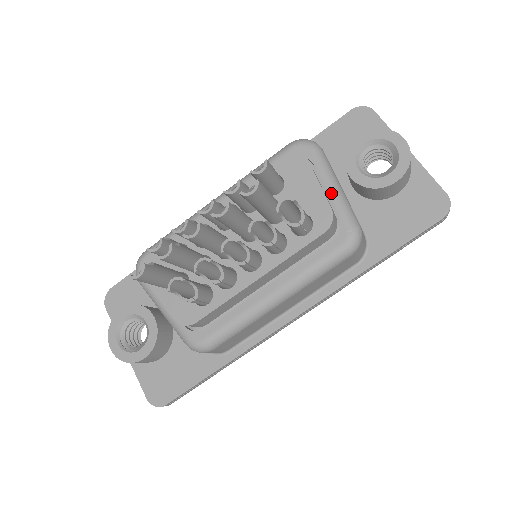
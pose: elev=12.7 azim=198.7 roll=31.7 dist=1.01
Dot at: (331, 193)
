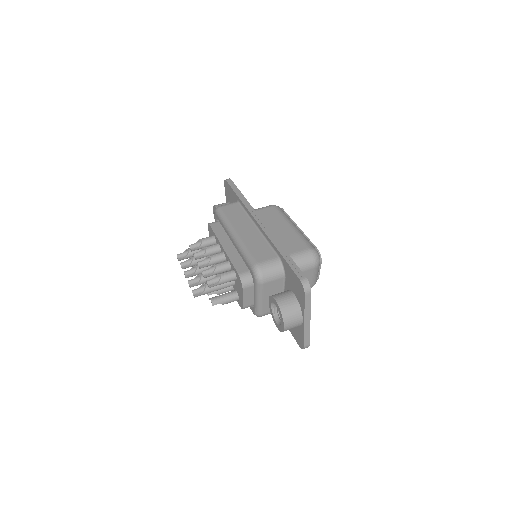
Dot at: (254, 299)
